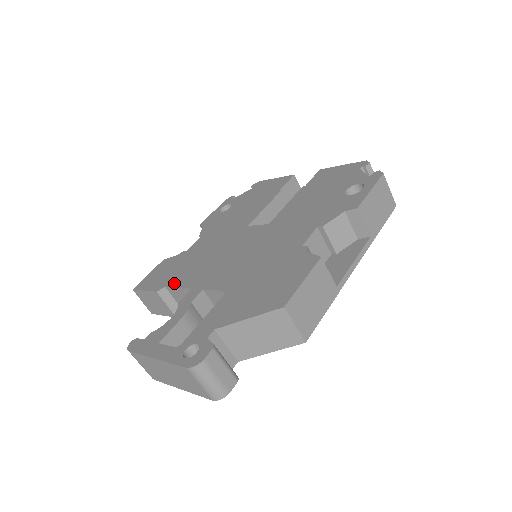
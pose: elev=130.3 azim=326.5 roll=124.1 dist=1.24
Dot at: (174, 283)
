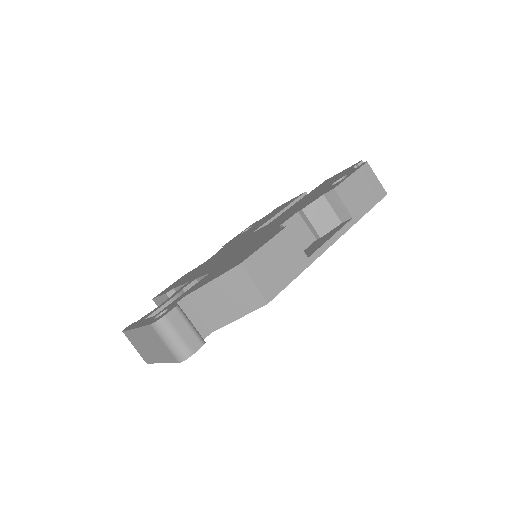
Dot at: (180, 284)
